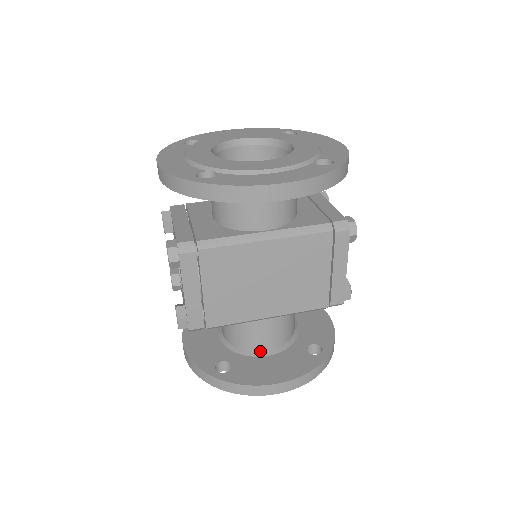
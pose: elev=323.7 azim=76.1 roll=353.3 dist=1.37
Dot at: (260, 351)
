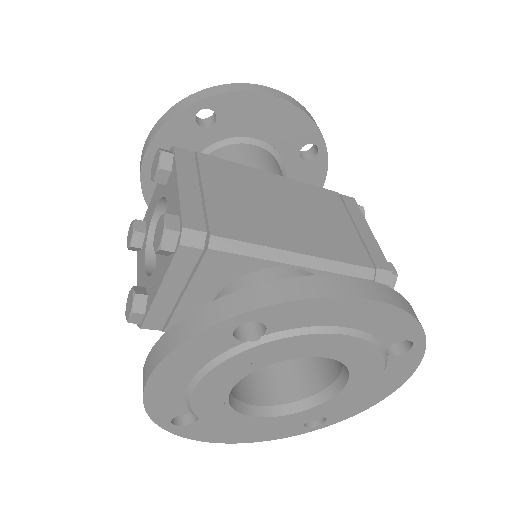
Dot at: occluded
